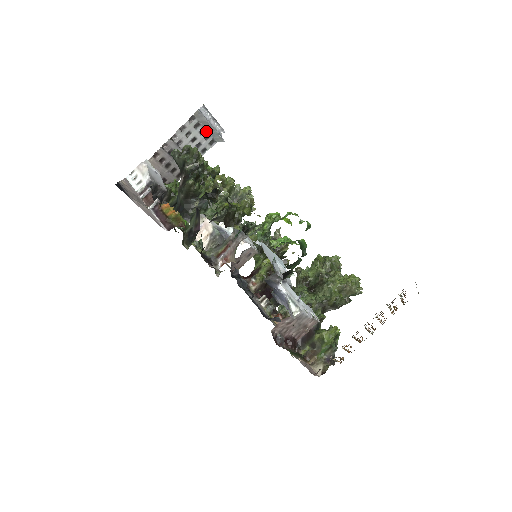
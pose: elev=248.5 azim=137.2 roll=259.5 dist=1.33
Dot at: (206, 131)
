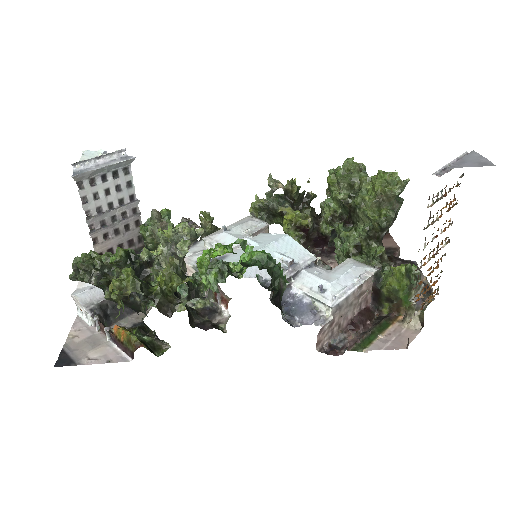
Dot at: (107, 173)
